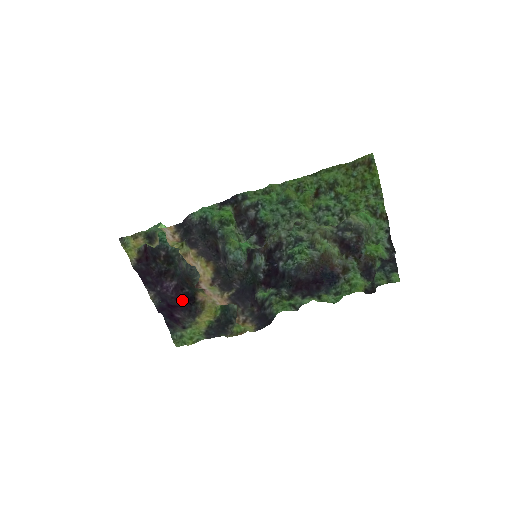
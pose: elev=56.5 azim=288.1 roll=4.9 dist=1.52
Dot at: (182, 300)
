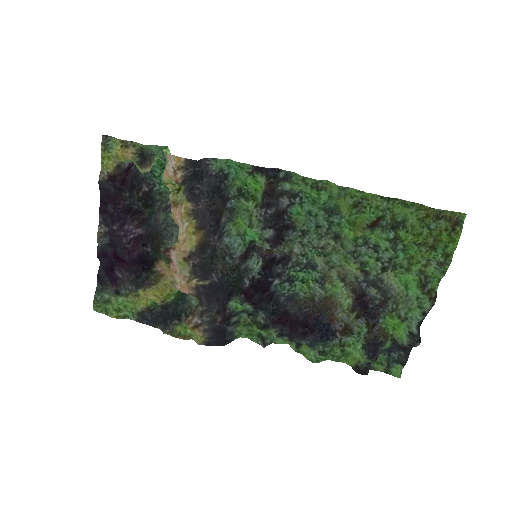
Dot at: (136, 258)
